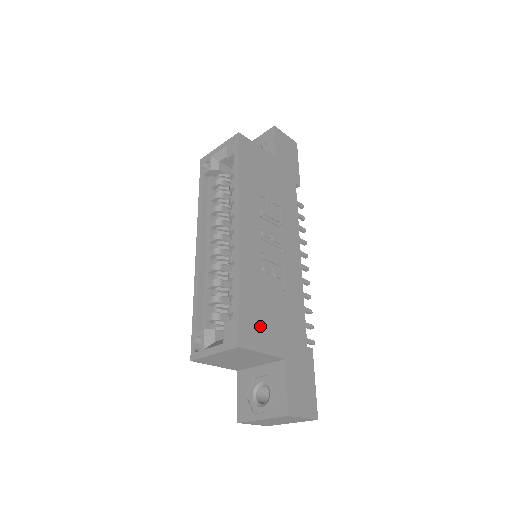
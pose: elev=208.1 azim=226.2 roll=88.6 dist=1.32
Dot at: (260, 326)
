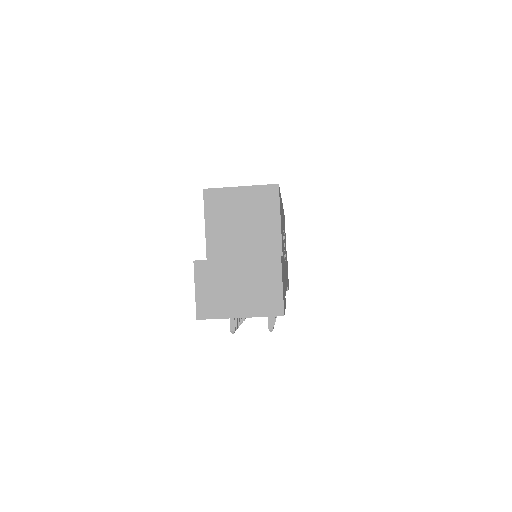
Dot at: (281, 219)
